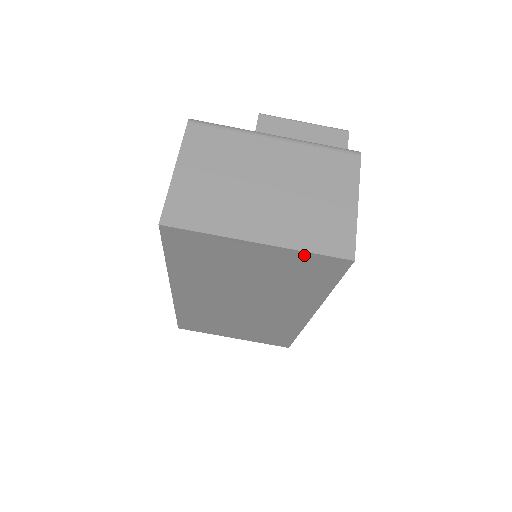
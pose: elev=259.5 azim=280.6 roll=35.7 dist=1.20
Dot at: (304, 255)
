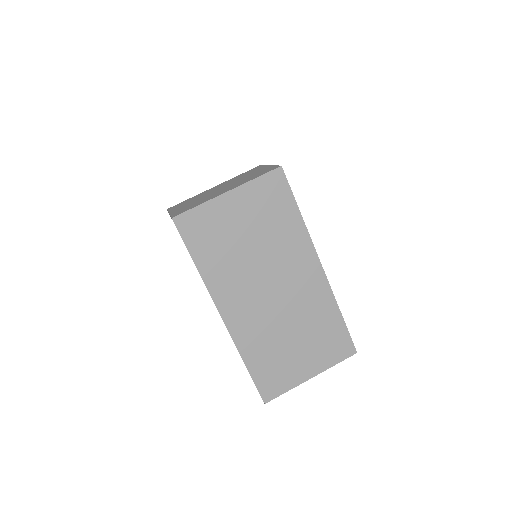
Dot at: (256, 183)
